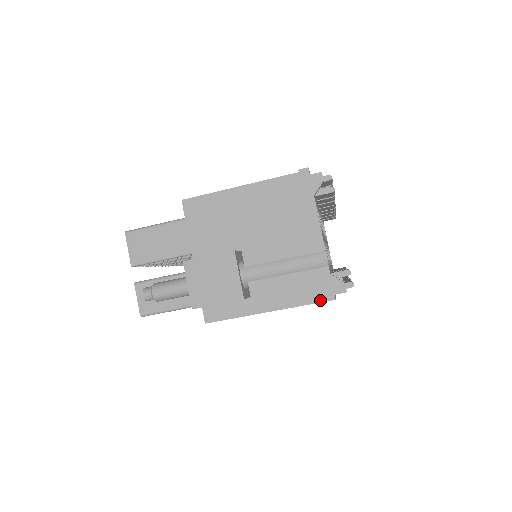
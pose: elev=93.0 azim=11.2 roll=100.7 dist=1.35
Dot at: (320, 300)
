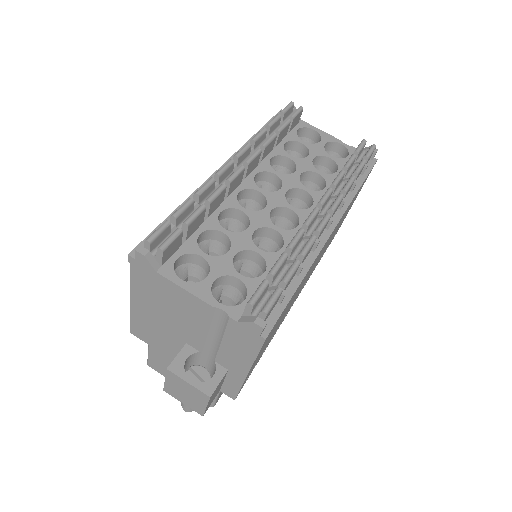
Dot at: (259, 346)
